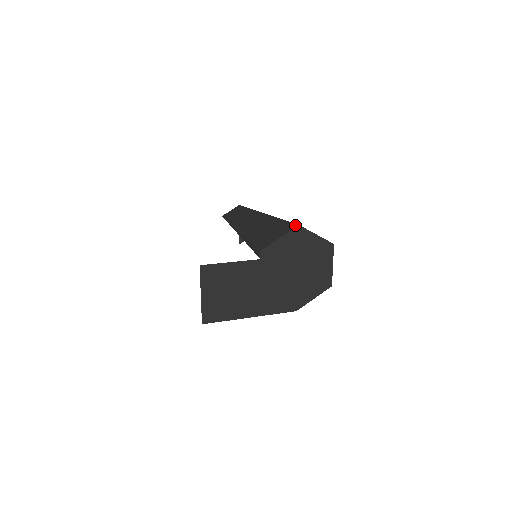
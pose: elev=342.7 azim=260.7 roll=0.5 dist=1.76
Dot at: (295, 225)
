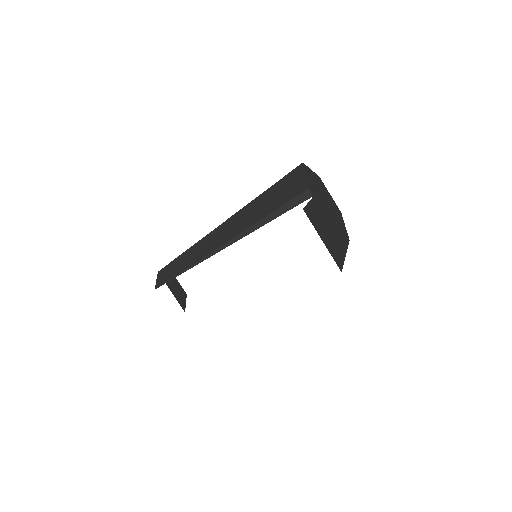
Dot at: (299, 166)
